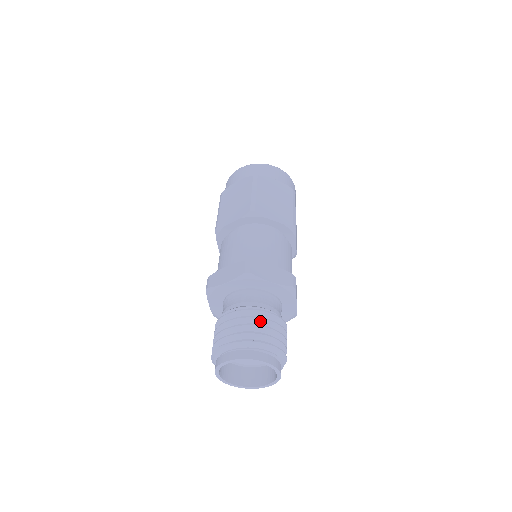
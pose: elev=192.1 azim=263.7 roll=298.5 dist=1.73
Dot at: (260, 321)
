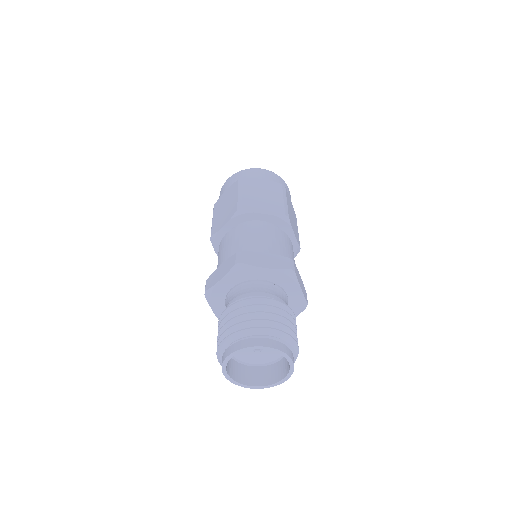
Dot at: (259, 308)
